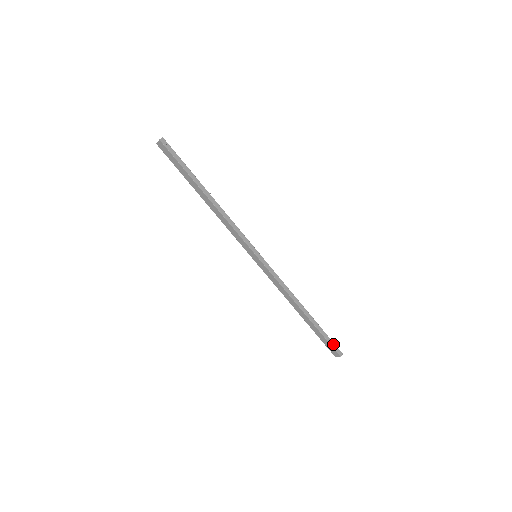
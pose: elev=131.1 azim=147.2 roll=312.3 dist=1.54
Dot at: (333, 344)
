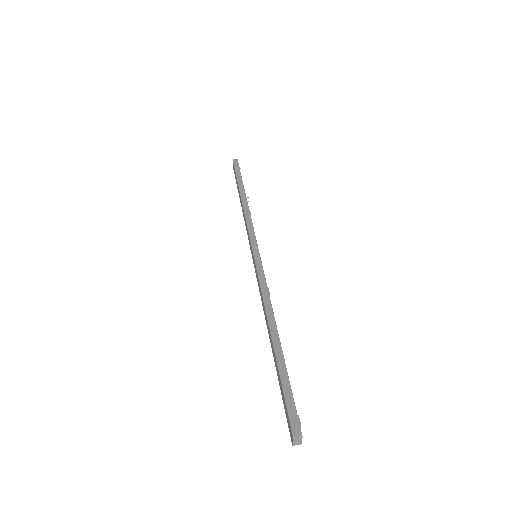
Dot at: (292, 406)
